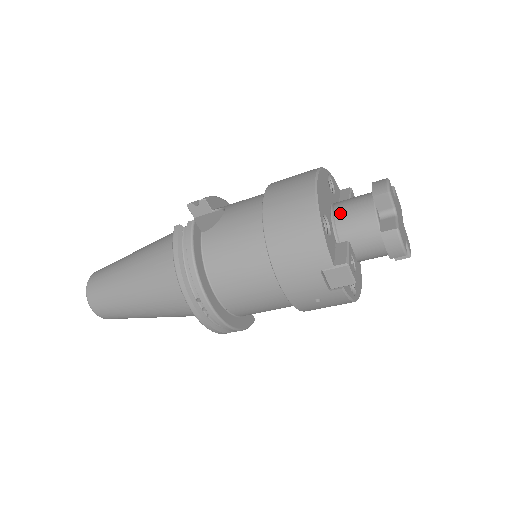
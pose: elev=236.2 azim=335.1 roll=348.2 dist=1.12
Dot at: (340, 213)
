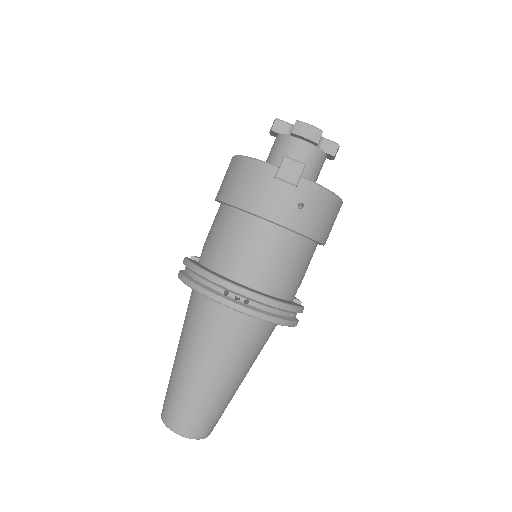
Dot at: (267, 161)
